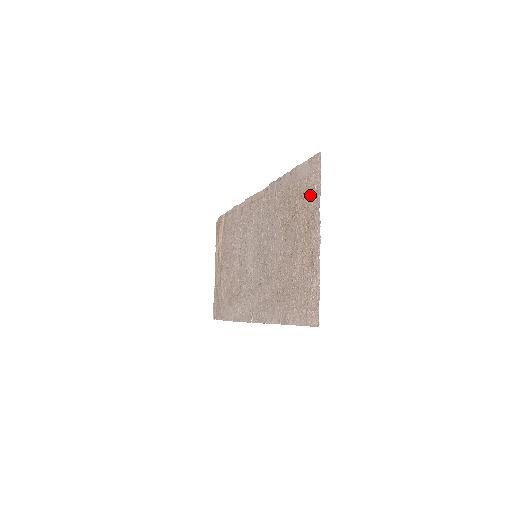
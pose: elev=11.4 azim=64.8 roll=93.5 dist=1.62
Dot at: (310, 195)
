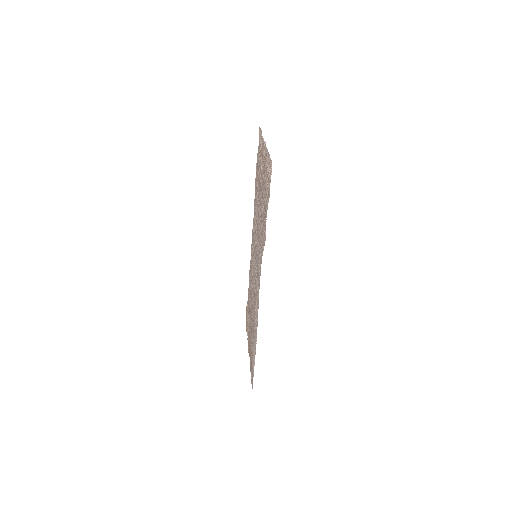
Dot at: occluded
